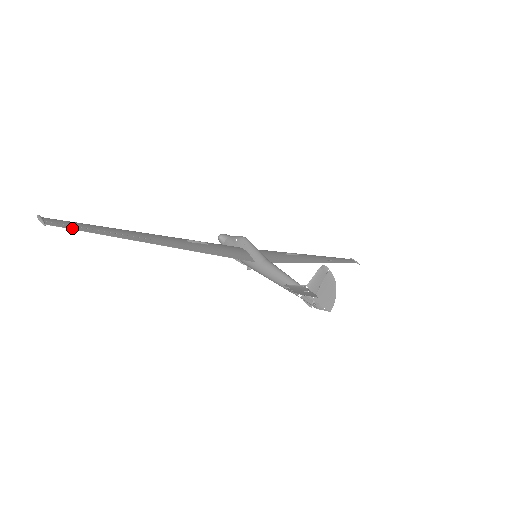
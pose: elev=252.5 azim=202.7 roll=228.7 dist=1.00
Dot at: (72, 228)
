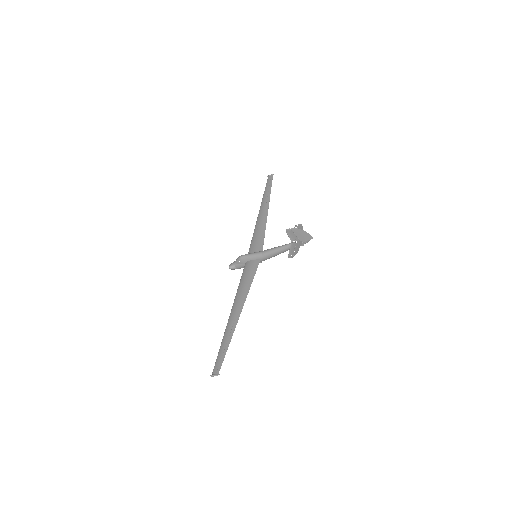
Dot at: (222, 361)
